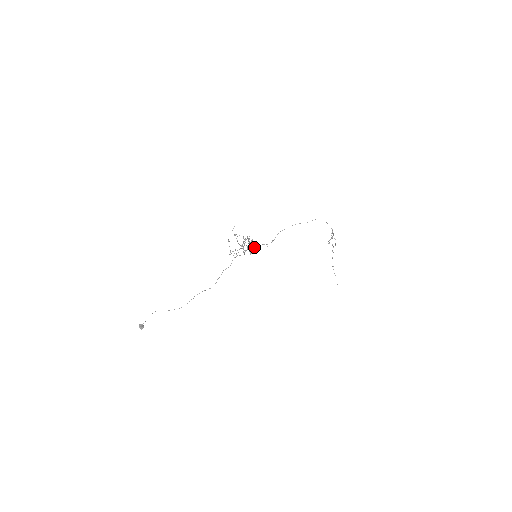
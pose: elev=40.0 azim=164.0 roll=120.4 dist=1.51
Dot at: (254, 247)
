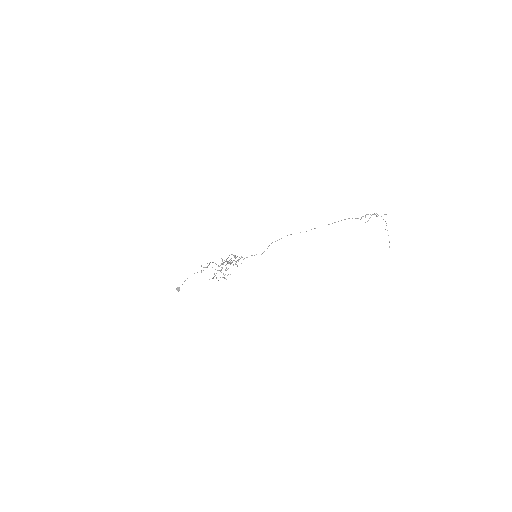
Dot at: (225, 278)
